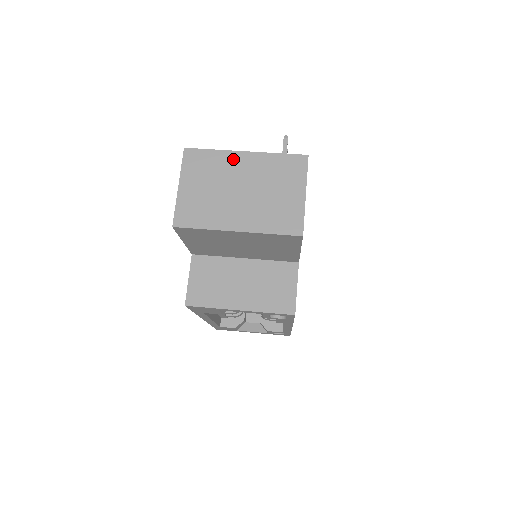
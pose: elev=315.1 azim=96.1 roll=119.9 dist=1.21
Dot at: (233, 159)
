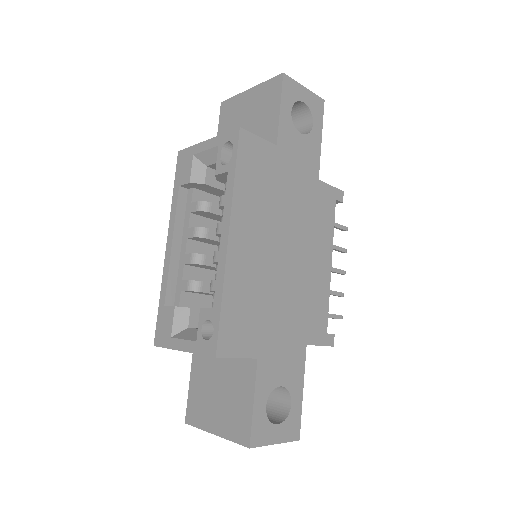
Dot at: occluded
